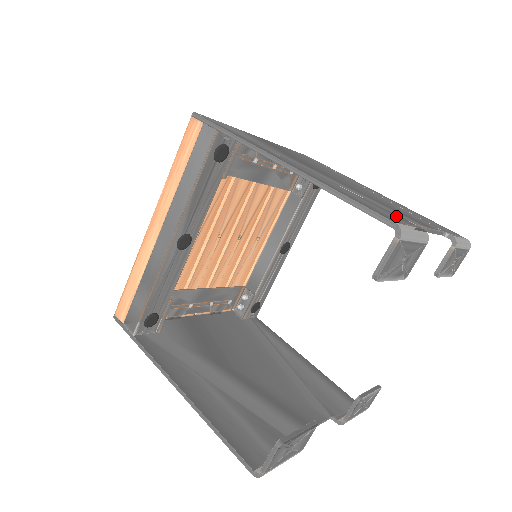
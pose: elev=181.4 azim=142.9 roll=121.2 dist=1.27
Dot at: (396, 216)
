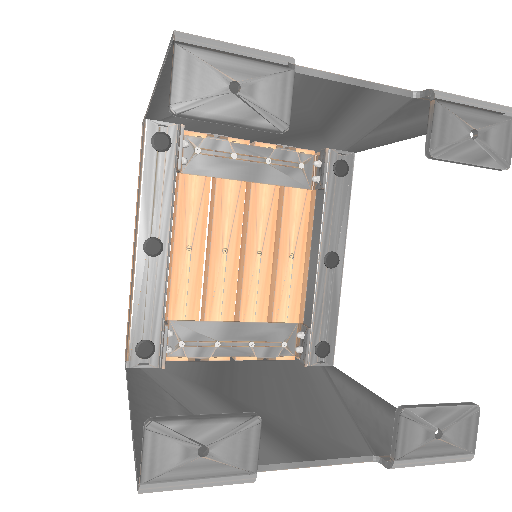
Dot at: occluded
